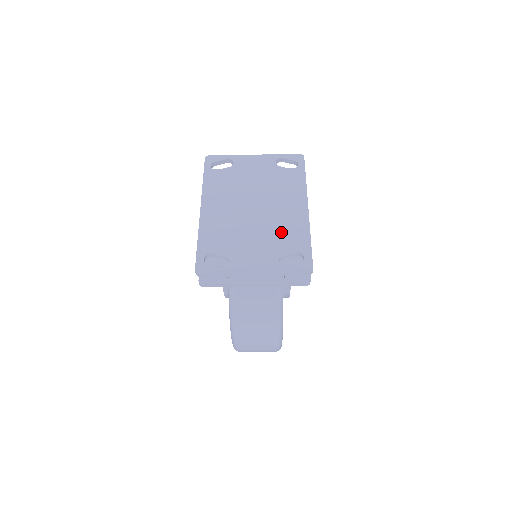
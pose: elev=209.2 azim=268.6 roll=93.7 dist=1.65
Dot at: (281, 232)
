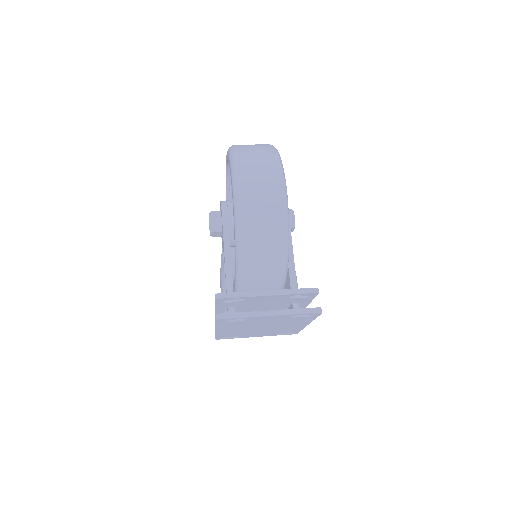
Dot at: occluded
